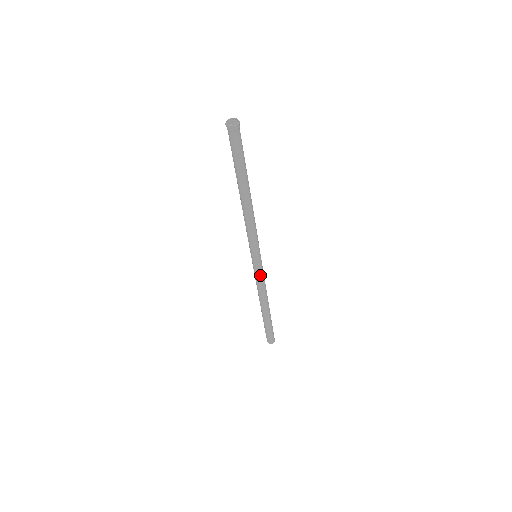
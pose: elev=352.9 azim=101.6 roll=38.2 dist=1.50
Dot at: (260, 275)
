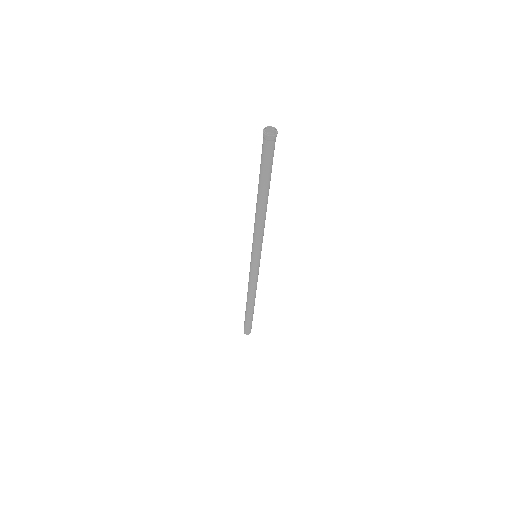
Dot at: (258, 273)
